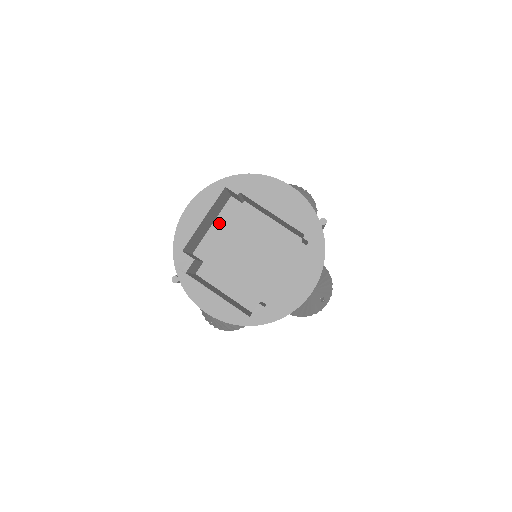
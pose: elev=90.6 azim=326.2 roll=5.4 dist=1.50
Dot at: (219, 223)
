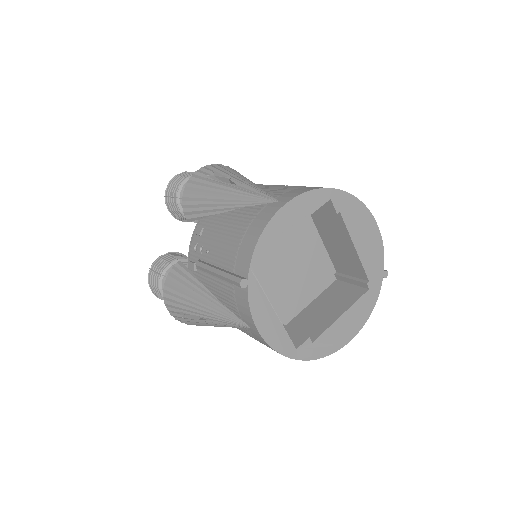
Dot at: occluded
